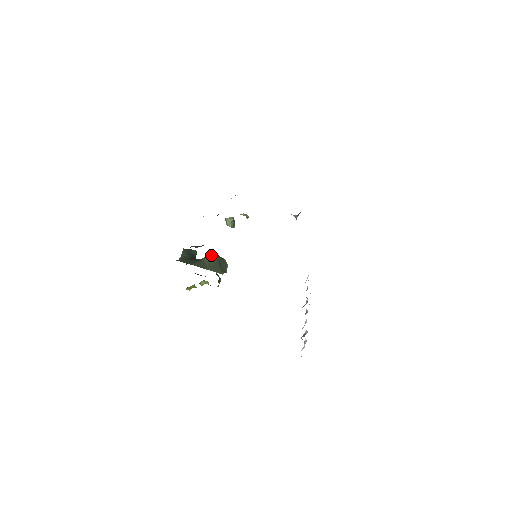
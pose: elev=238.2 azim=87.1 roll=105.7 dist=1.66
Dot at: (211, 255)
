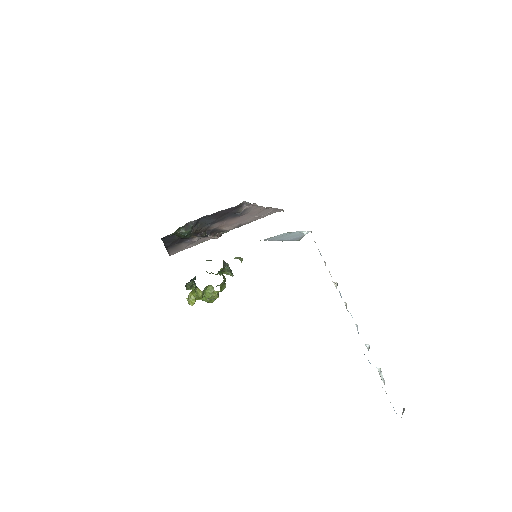
Dot at: (207, 260)
